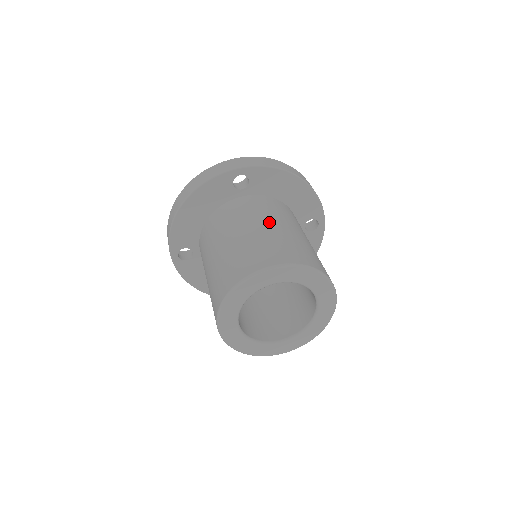
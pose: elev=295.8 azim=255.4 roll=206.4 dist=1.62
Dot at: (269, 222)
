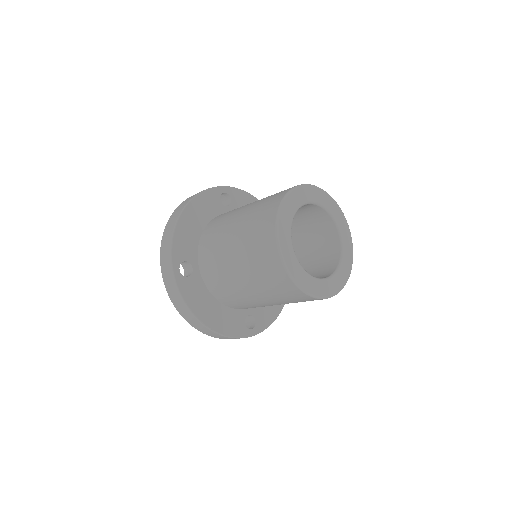
Dot at: occluded
